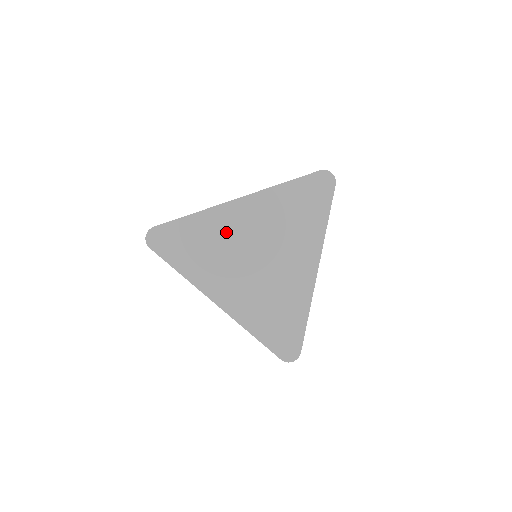
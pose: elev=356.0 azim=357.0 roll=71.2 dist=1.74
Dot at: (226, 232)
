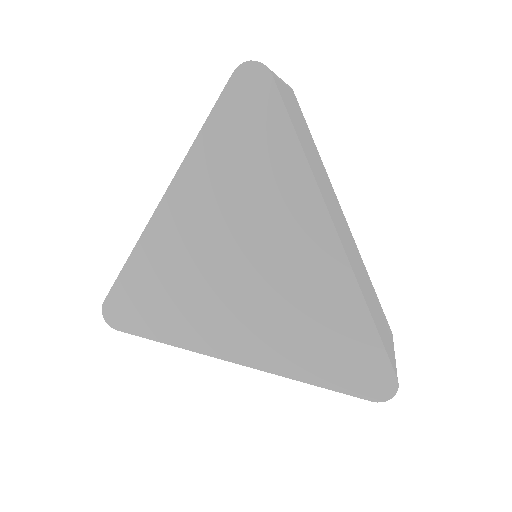
Dot at: (177, 258)
